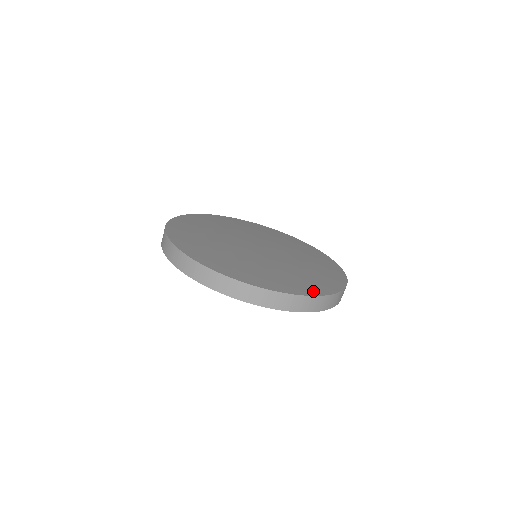
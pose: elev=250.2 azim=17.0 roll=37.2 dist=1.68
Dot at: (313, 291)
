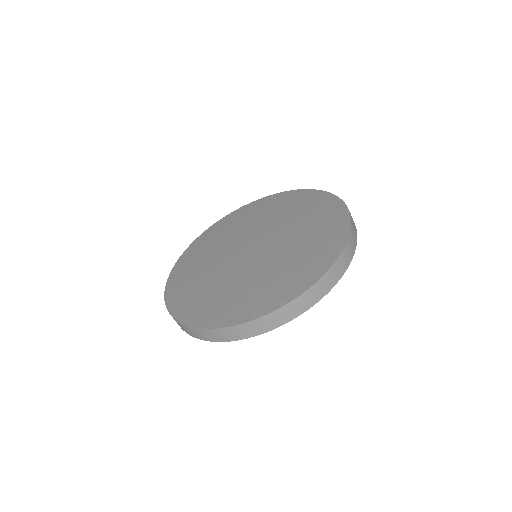
Dot at: (330, 255)
